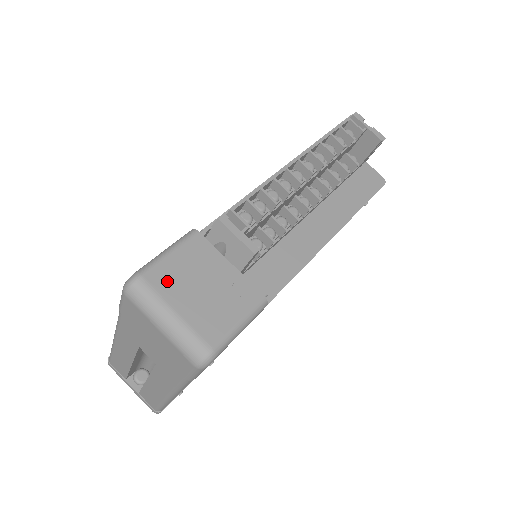
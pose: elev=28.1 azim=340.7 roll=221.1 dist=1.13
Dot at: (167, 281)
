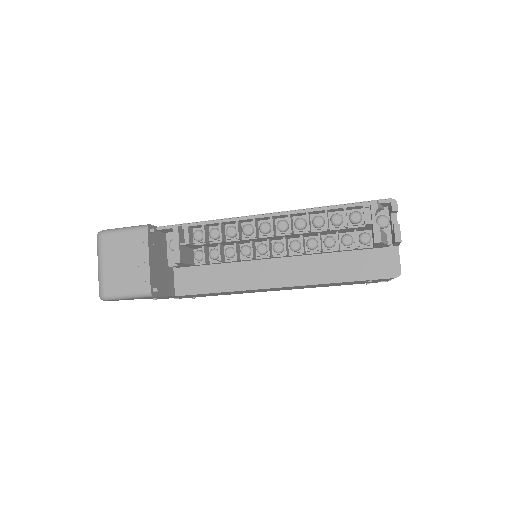
Dot at: (111, 246)
